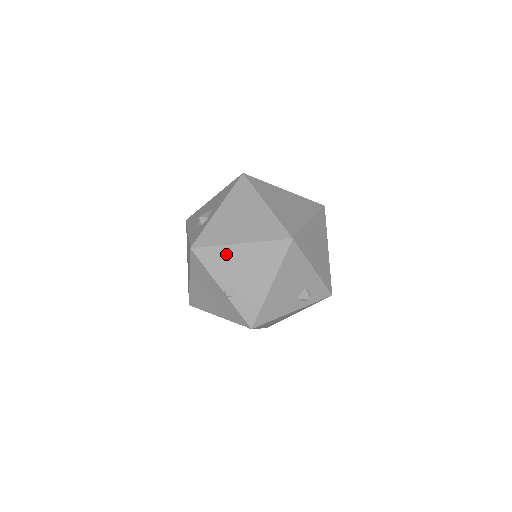
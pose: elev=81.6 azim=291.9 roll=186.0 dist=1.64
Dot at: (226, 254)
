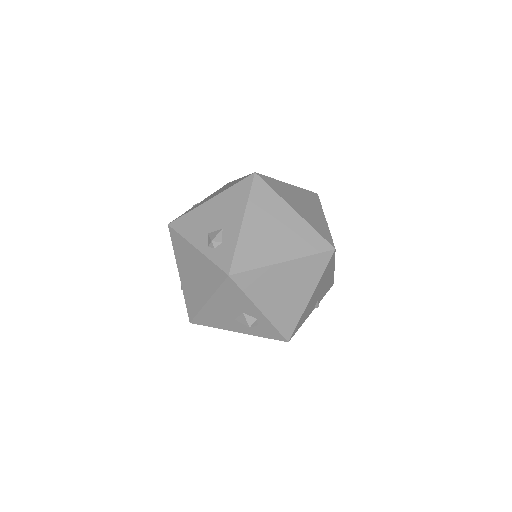
Dot at: (307, 310)
